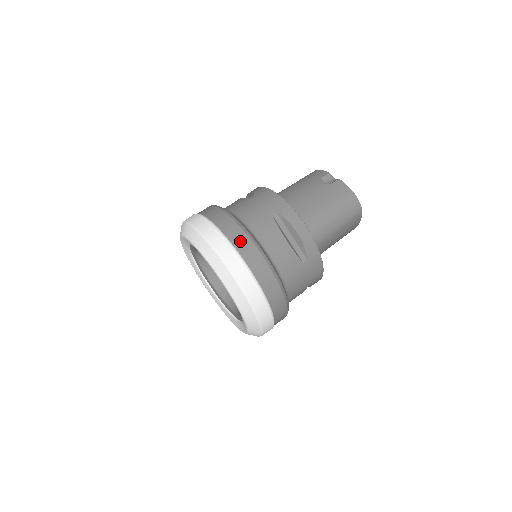
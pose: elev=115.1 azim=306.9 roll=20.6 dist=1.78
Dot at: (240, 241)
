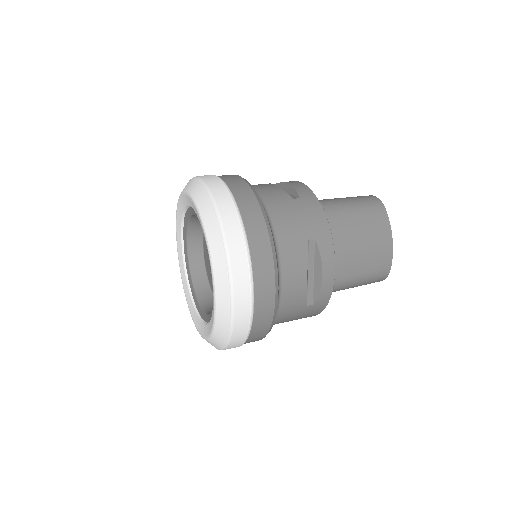
Dot at: occluded
